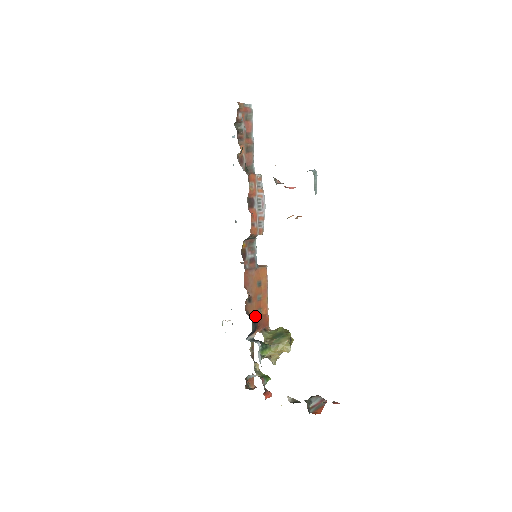
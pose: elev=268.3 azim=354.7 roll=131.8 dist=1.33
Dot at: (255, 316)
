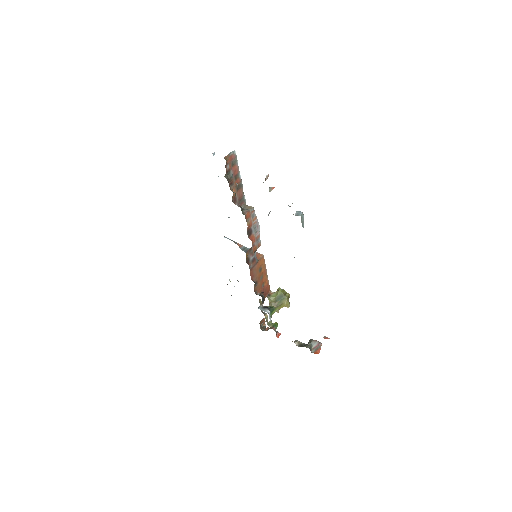
Dot at: (261, 290)
